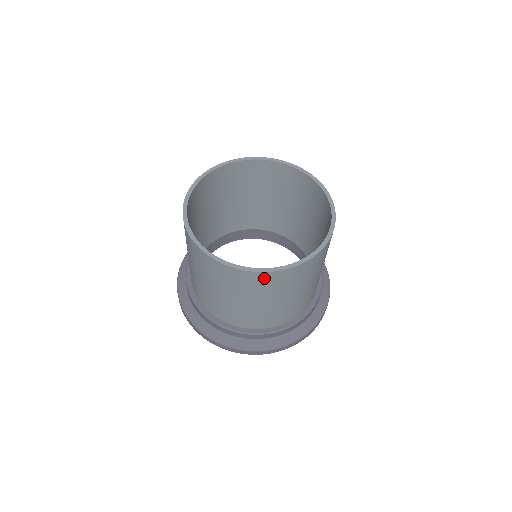
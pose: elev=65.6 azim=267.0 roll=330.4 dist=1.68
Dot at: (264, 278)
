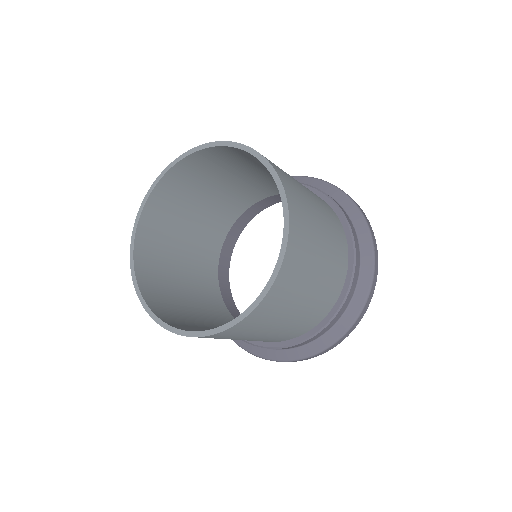
Dot at: (208, 337)
